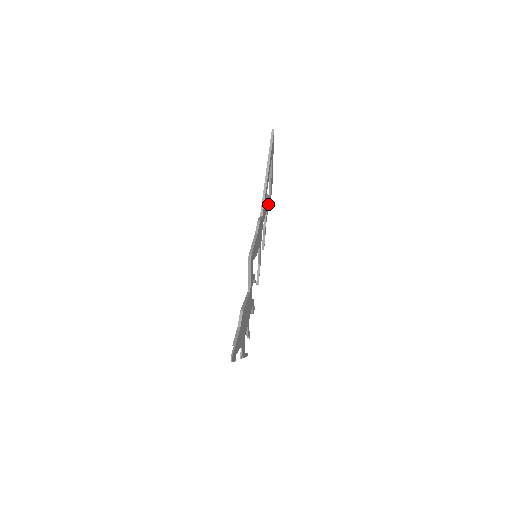
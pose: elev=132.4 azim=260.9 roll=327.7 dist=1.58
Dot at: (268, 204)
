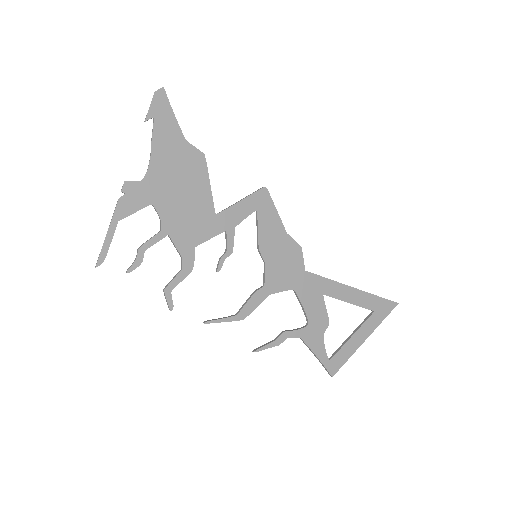
Dot at: (317, 339)
